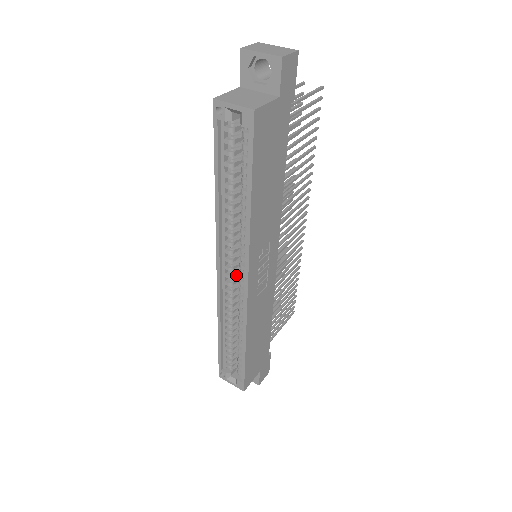
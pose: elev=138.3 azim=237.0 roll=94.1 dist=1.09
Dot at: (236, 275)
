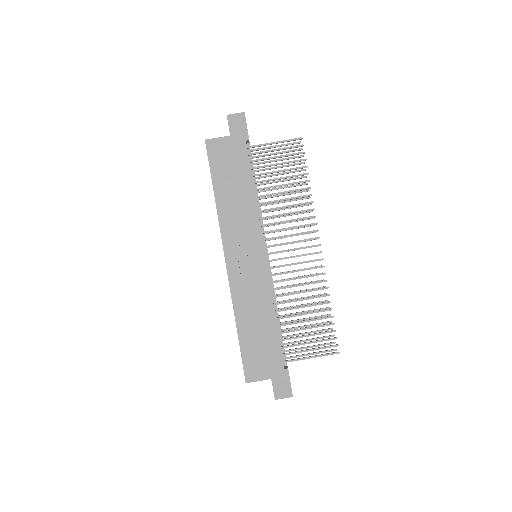
Dot at: occluded
